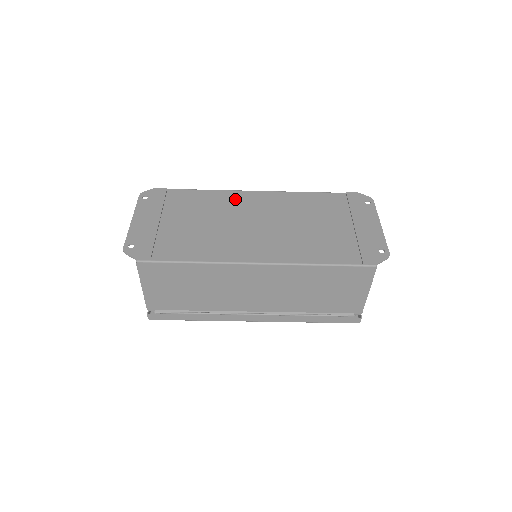
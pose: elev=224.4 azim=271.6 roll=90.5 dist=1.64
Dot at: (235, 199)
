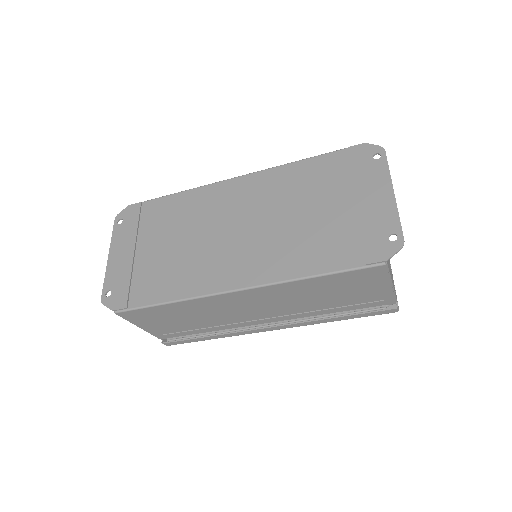
Dot at: (212, 197)
